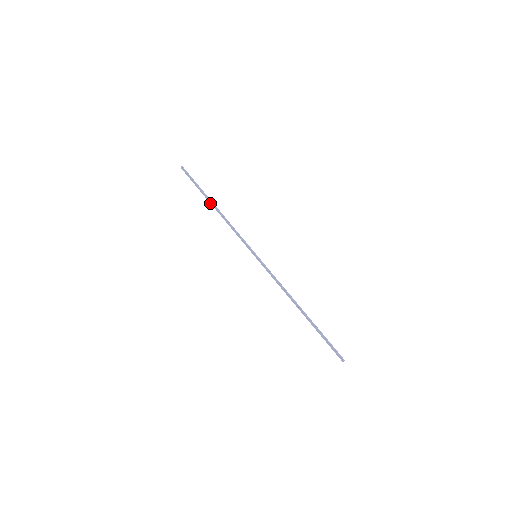
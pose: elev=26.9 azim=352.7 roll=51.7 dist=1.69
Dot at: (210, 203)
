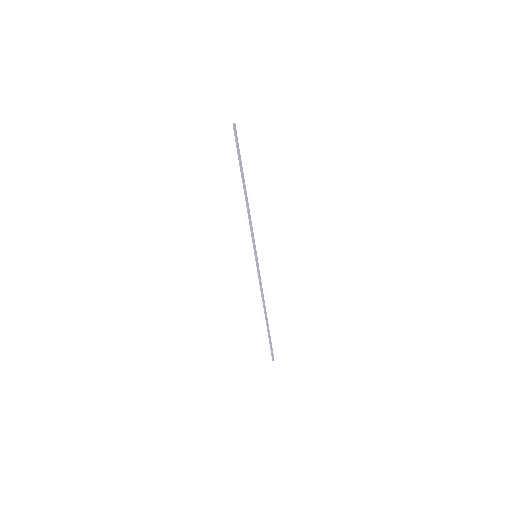
Dot at: (243, 181)
